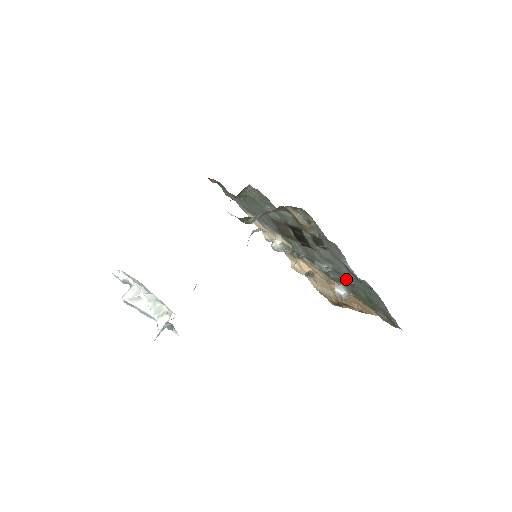
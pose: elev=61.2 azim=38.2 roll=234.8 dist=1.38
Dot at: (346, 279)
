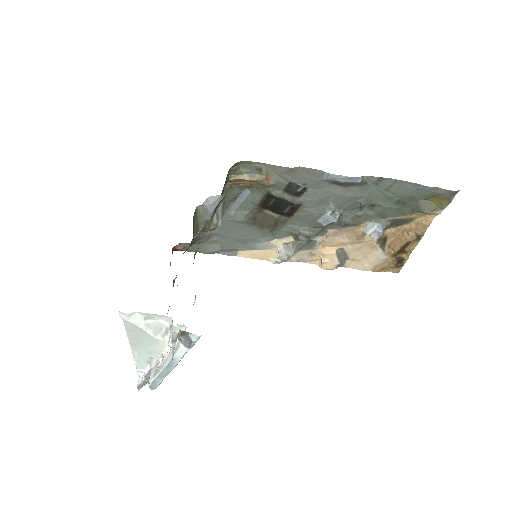
Dot at: (356, 203)
